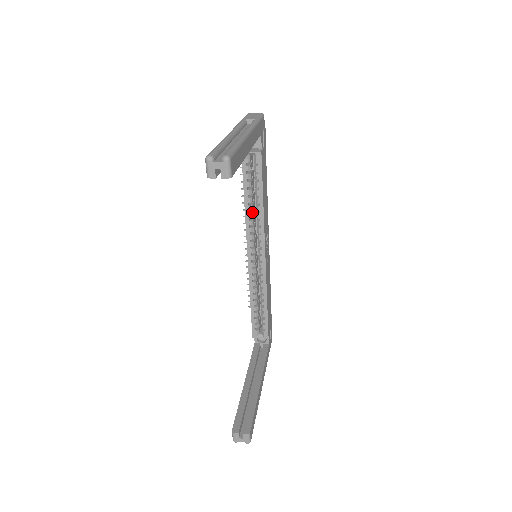
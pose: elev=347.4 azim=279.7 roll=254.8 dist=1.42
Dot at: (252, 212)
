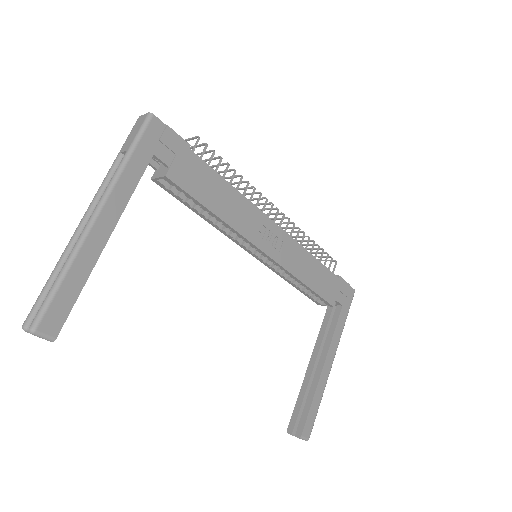
Dot at: (218, 222)
